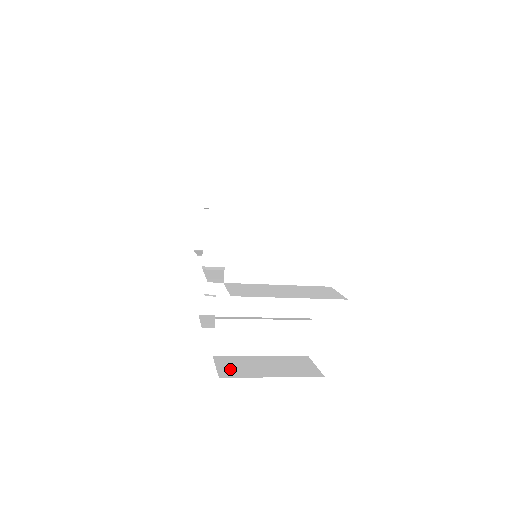
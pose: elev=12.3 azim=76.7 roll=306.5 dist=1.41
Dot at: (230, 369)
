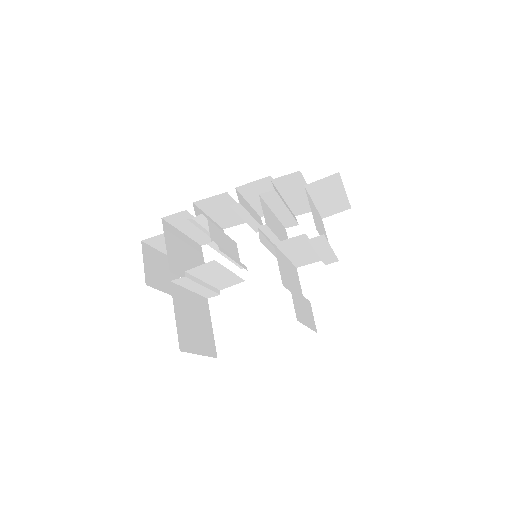
Dot at: occluded
